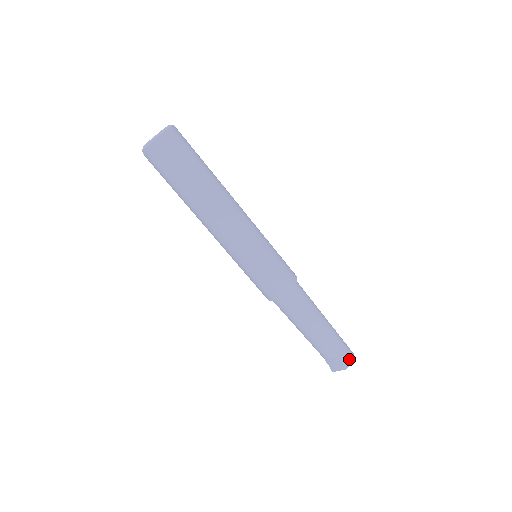
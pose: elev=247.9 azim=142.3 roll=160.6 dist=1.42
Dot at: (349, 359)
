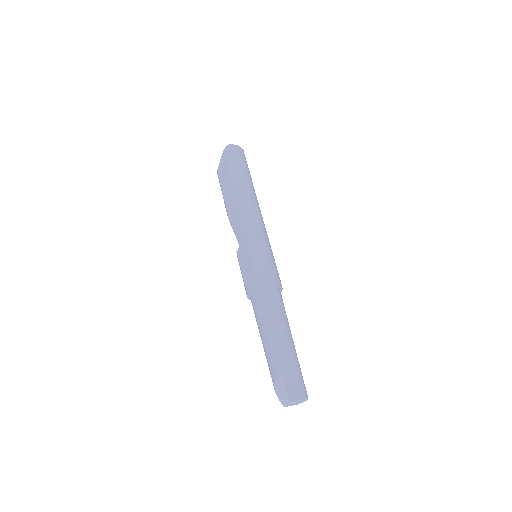
Dot at: occluded
